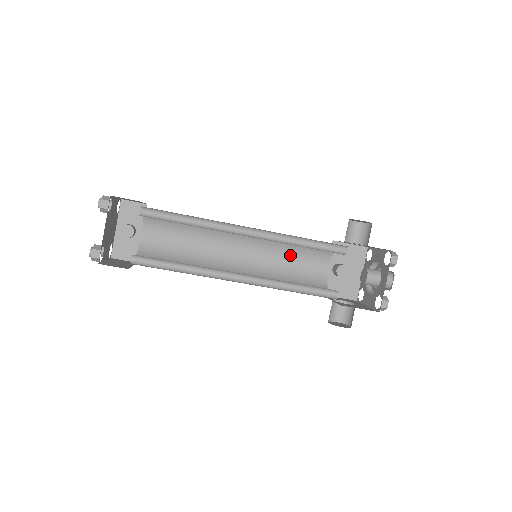
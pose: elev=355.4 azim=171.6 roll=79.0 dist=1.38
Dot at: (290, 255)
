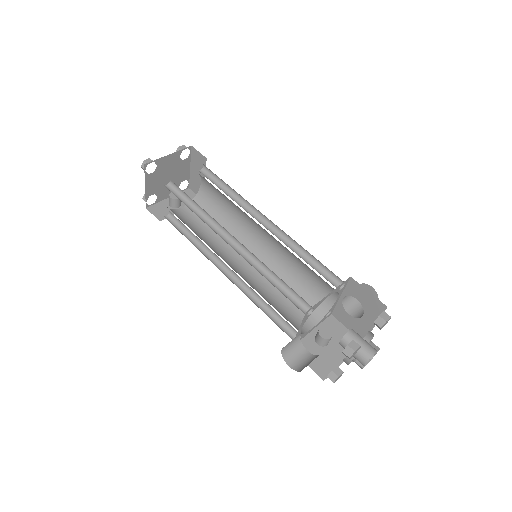
Dot at: occluded
